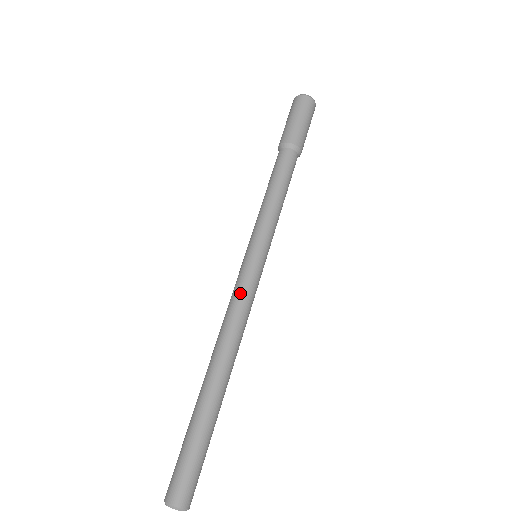
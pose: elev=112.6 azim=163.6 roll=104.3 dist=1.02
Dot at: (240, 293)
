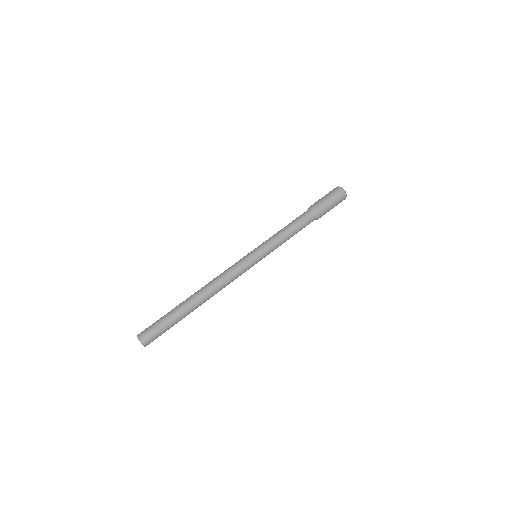
Dot at: (236, 270)
